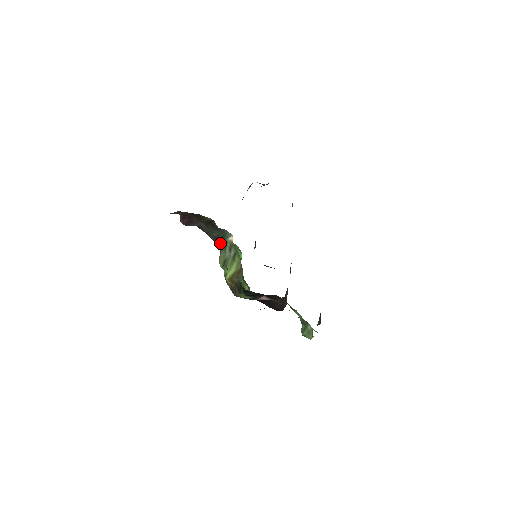
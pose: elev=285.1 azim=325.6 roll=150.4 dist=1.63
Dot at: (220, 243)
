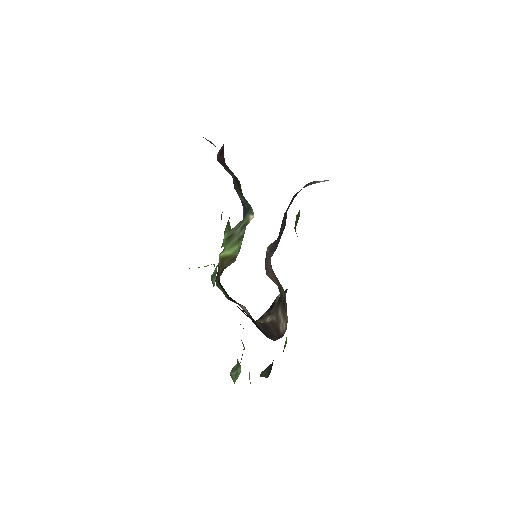
Dot at: (245, 212)
